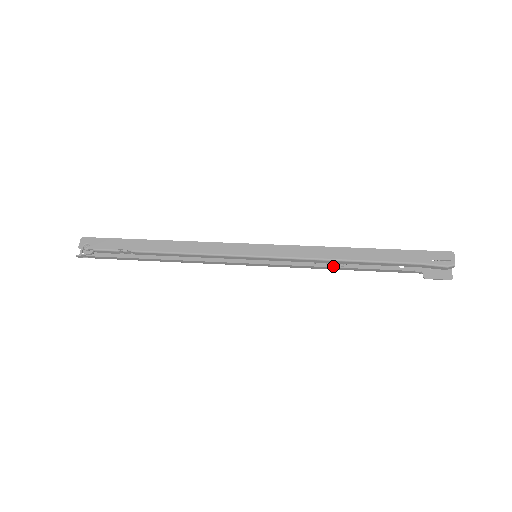
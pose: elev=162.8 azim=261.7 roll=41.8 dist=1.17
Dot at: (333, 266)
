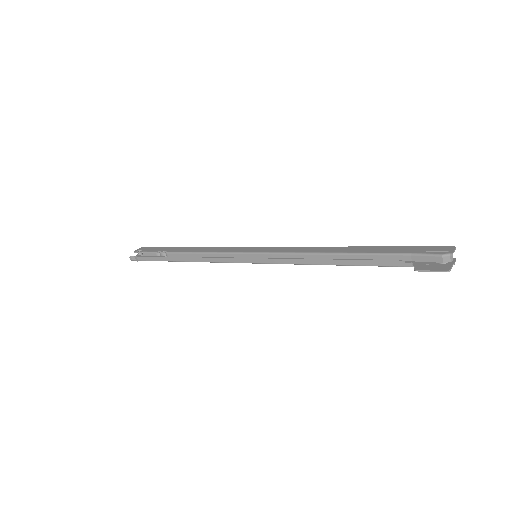
Dot at: (319, 258)
